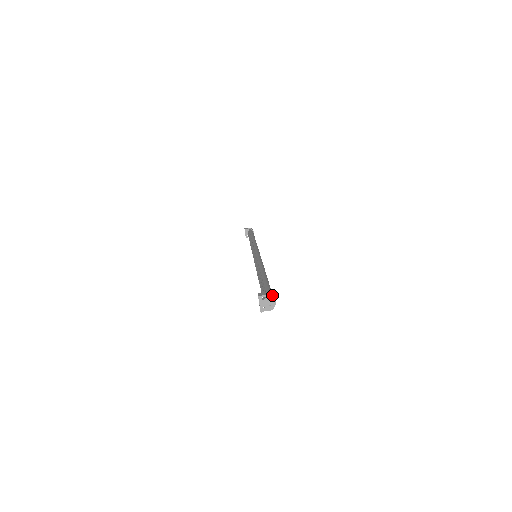
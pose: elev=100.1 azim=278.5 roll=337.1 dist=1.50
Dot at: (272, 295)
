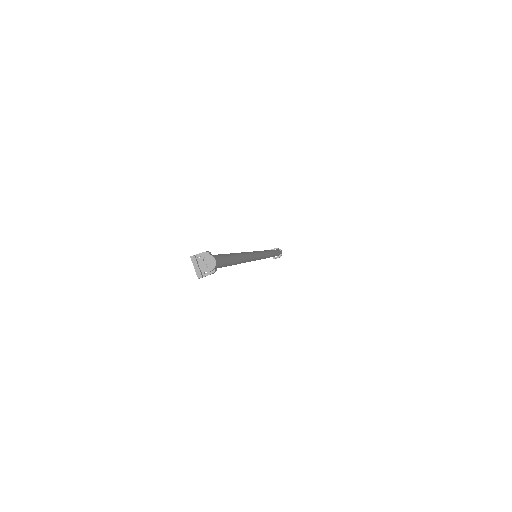
Dot at: (215, 256)
